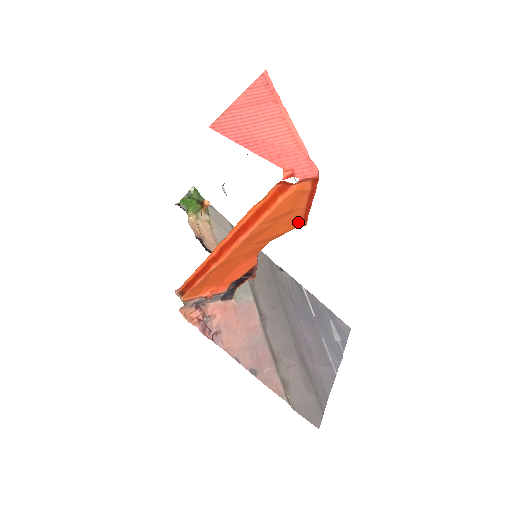
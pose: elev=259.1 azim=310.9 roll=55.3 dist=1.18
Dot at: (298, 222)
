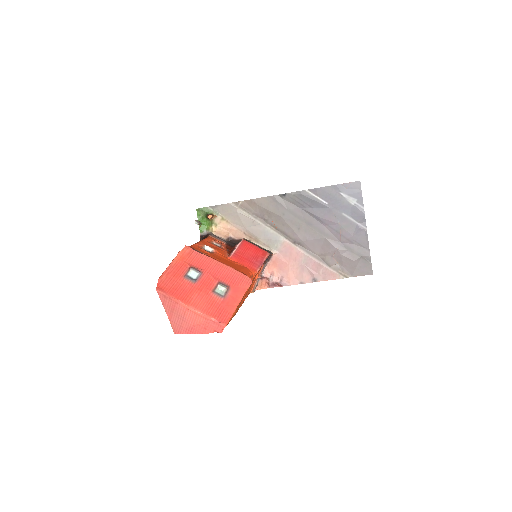
Dot at: occluded
